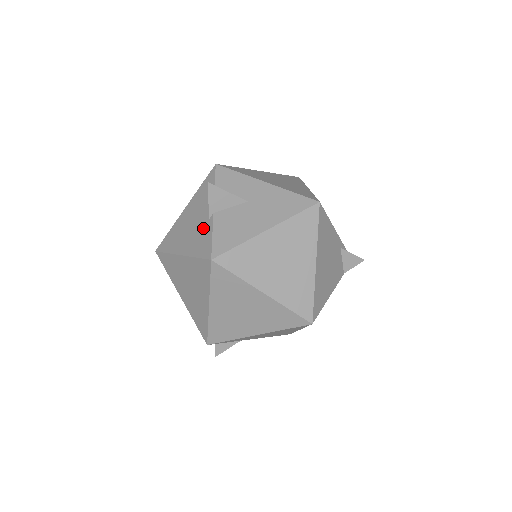
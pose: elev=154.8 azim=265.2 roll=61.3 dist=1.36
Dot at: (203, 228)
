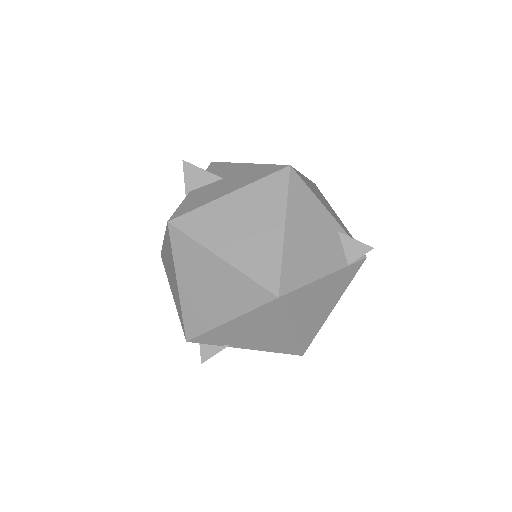
Dot at: occluded
